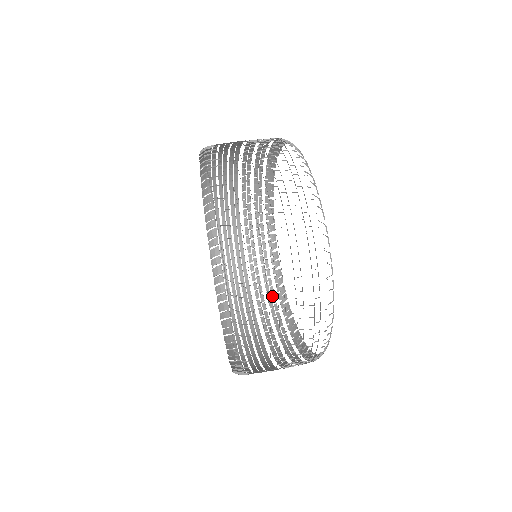
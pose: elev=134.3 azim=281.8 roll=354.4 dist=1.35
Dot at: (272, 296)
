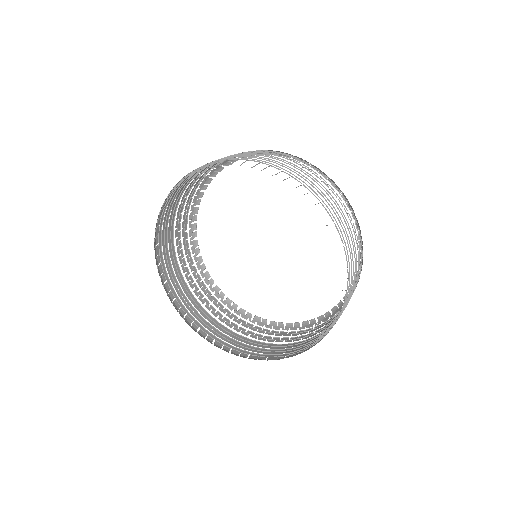
Dot at: (272, 332)
